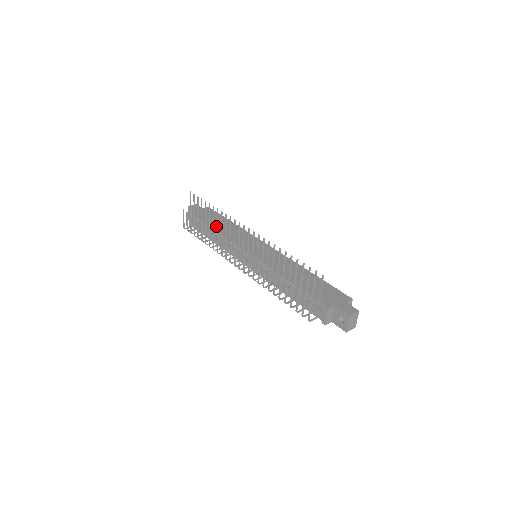
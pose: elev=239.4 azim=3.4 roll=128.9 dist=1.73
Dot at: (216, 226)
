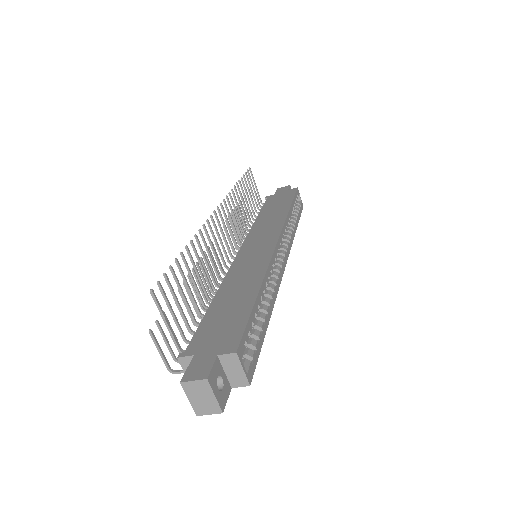
Dot at: (243, 211)
